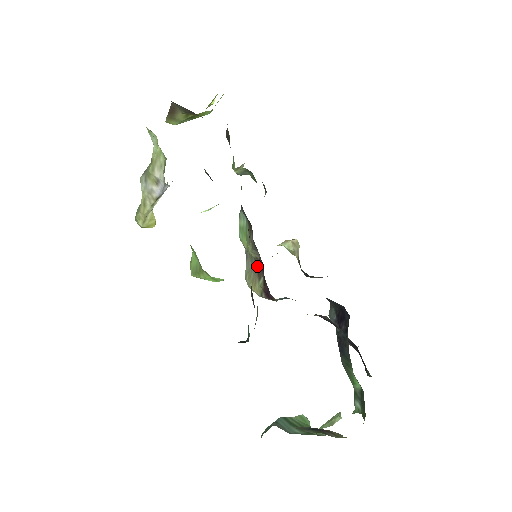
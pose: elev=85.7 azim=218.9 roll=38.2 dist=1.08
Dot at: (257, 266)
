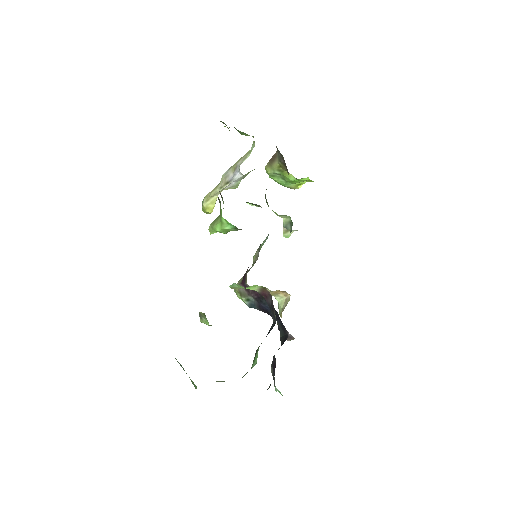
Dot at: occluded
